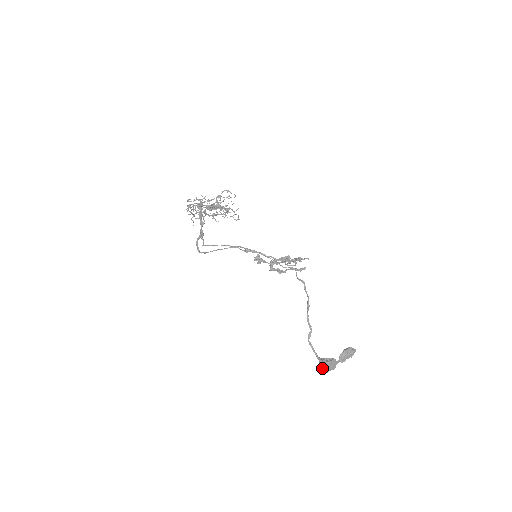
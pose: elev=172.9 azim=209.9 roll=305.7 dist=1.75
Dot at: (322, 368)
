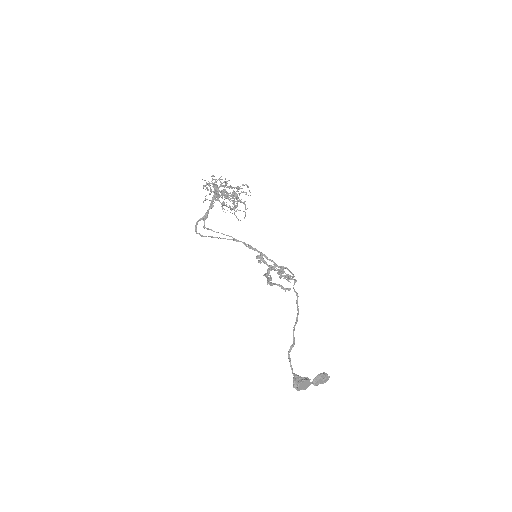
Dot at: (296, 384)
